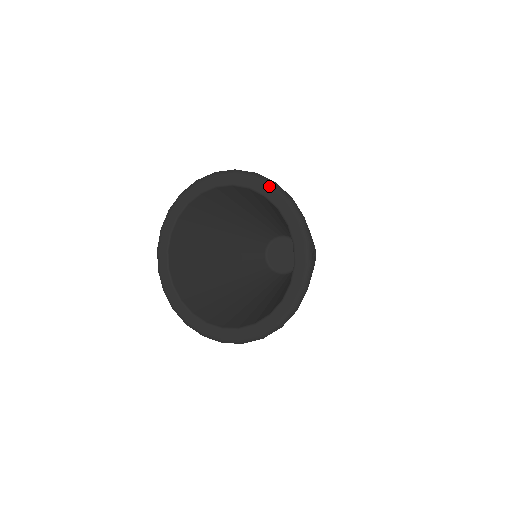
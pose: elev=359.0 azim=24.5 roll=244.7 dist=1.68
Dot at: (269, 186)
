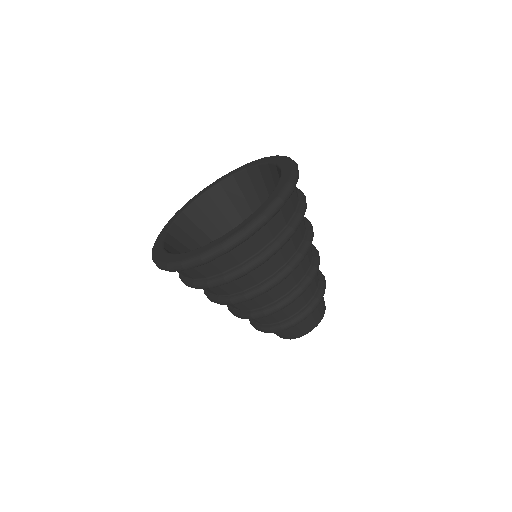
Dot at: (262, 158)
